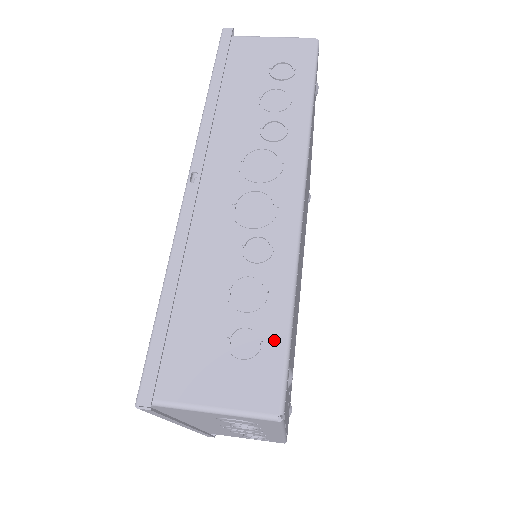
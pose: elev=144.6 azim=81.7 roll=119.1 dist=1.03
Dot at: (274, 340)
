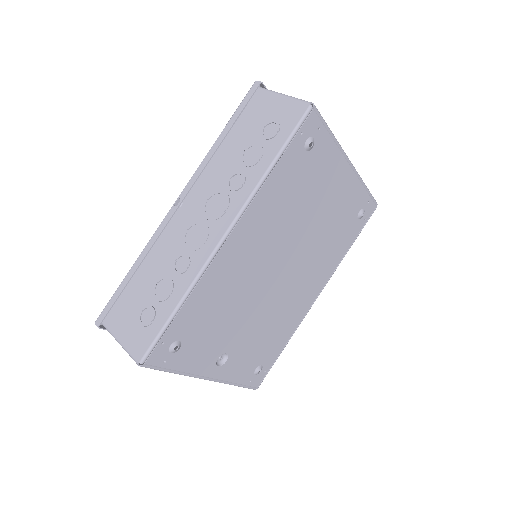
Dot at: (158, 323)
